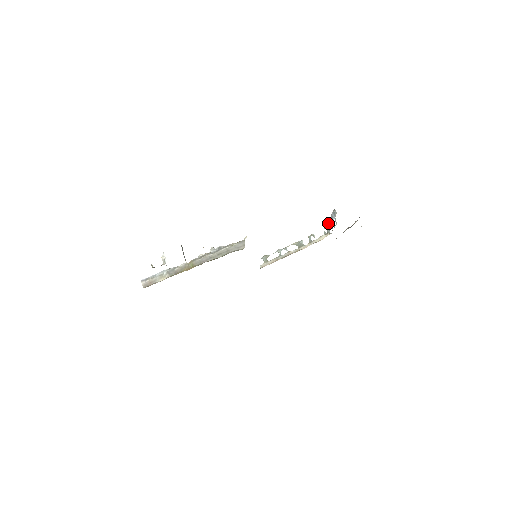
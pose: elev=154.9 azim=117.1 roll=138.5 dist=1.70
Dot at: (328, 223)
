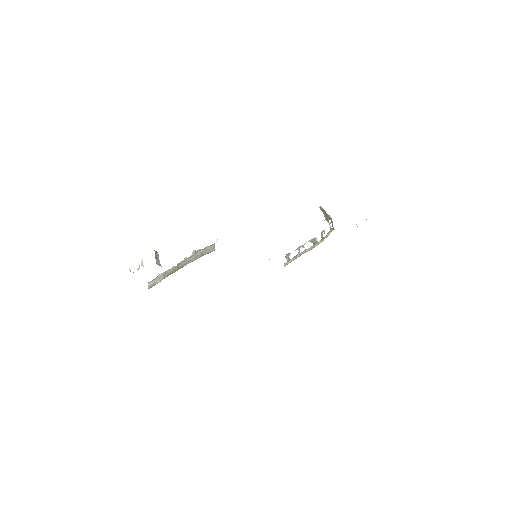
Dot at: occluded
